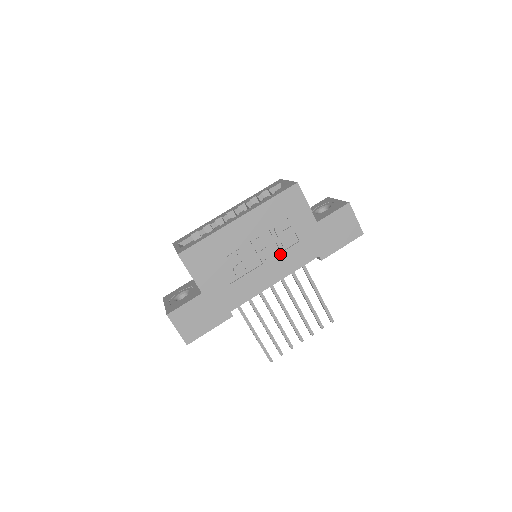
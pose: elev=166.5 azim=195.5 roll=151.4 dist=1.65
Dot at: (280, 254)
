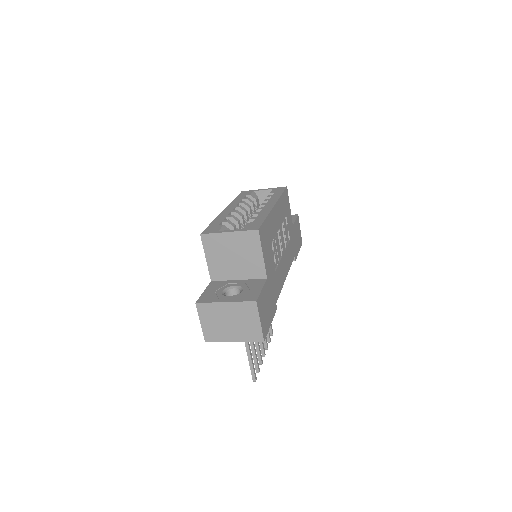
Dot at: (286, 249)
